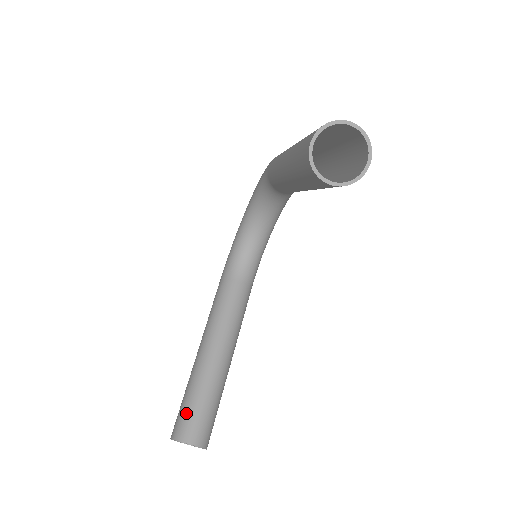
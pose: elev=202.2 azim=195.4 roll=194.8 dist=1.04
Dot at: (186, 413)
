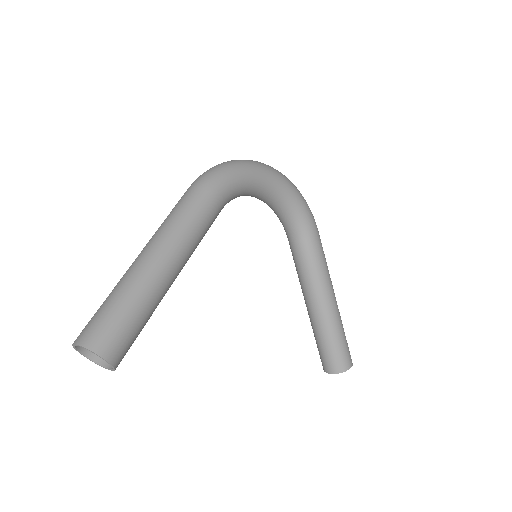
Dot at: (319, 352)
